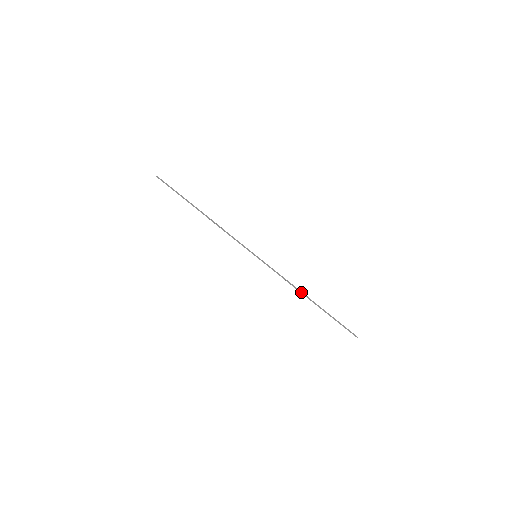
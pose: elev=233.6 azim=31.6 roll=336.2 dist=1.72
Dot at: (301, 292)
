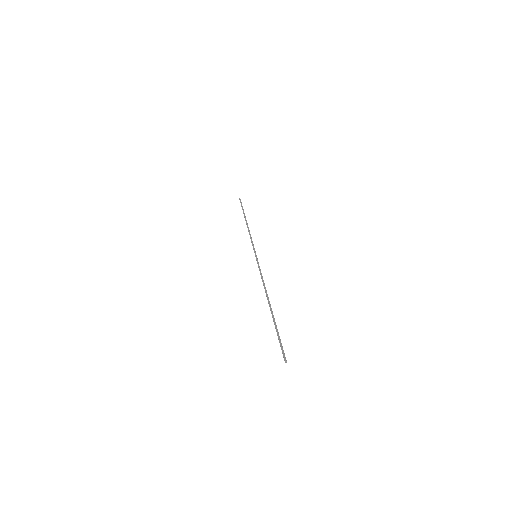
Dot at: (267, 294)
